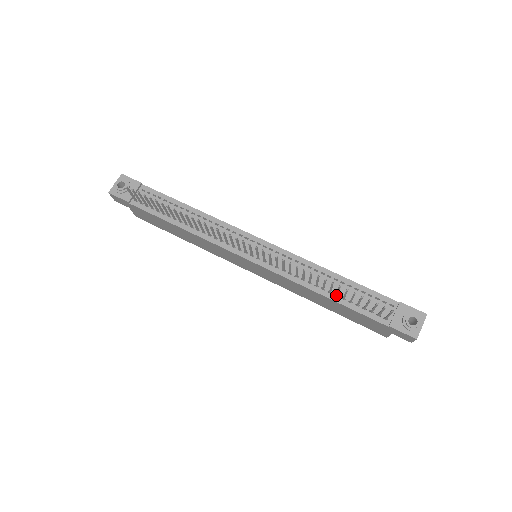
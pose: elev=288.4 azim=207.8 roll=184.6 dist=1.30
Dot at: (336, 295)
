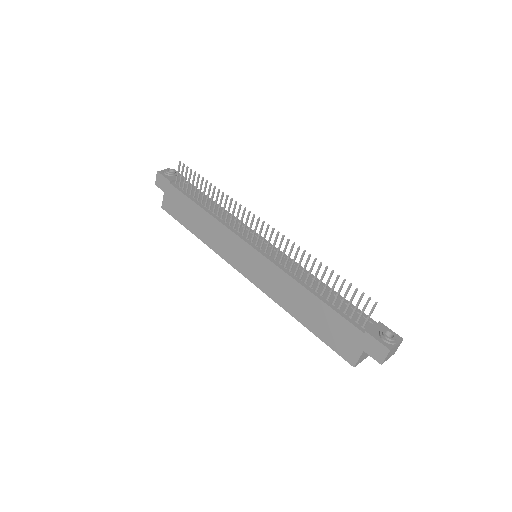
Dot at: (322, 293)
